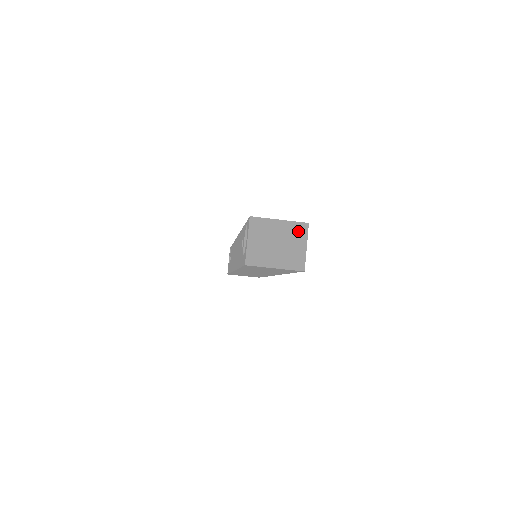
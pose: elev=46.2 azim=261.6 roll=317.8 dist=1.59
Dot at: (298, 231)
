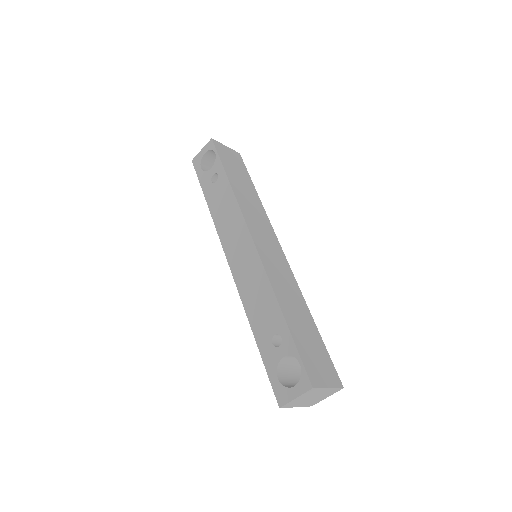
Dot at: (333, 392)
